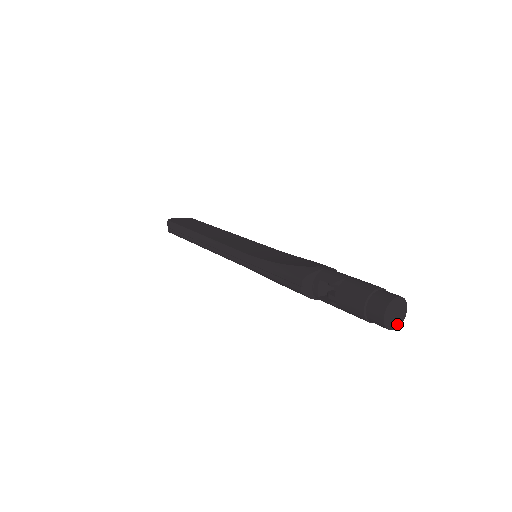
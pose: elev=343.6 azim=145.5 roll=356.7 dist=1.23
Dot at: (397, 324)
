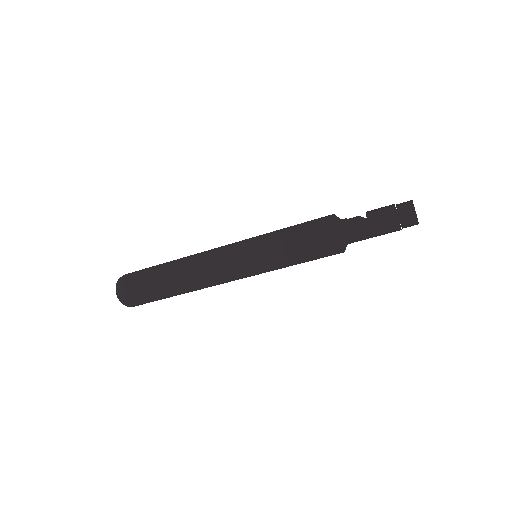
Dot at: (416, 215)
